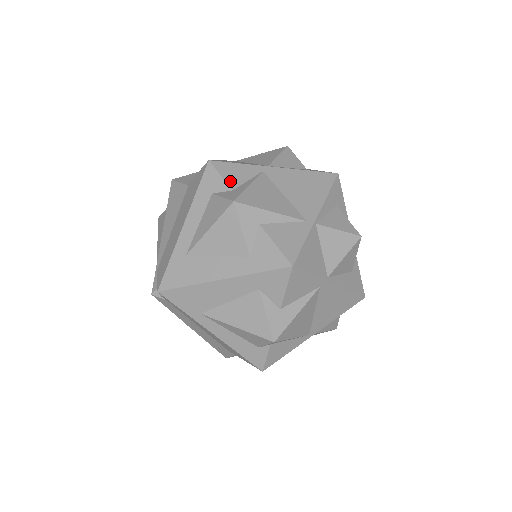
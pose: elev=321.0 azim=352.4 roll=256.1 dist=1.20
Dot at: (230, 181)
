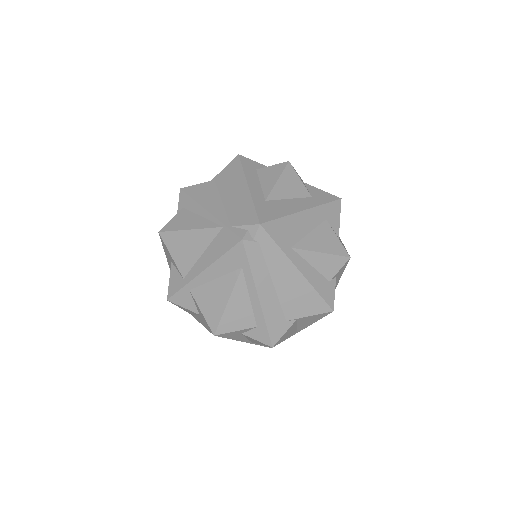
Dot at: (262, 165)
